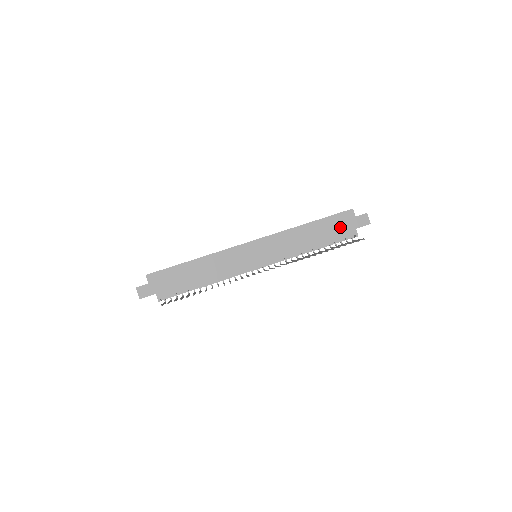
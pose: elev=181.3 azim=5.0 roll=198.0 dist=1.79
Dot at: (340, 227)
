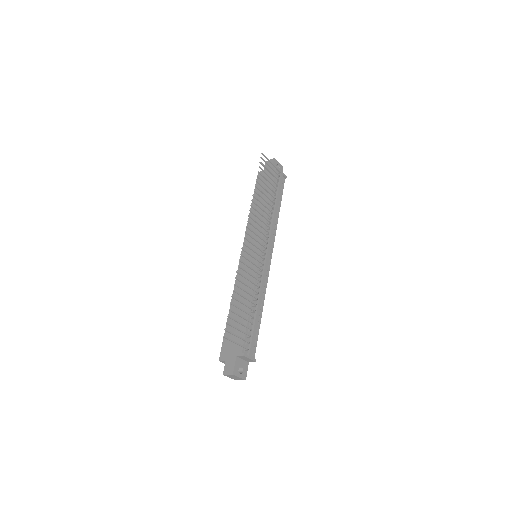
Dot at: (265, 182)
